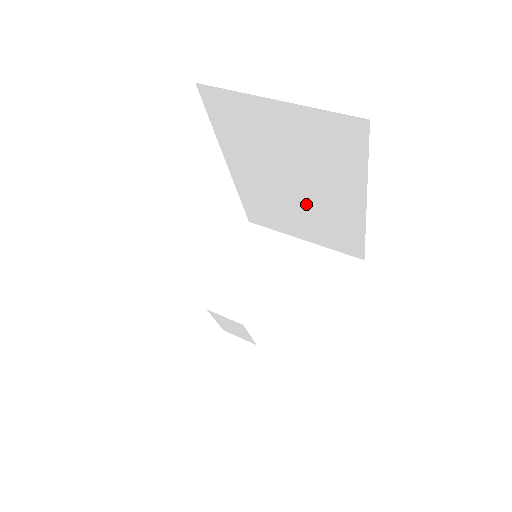
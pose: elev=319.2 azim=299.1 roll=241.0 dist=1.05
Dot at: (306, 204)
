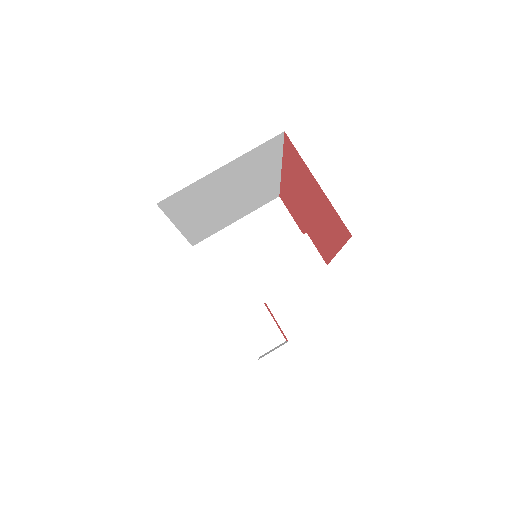
Dot at: (239, 201)
